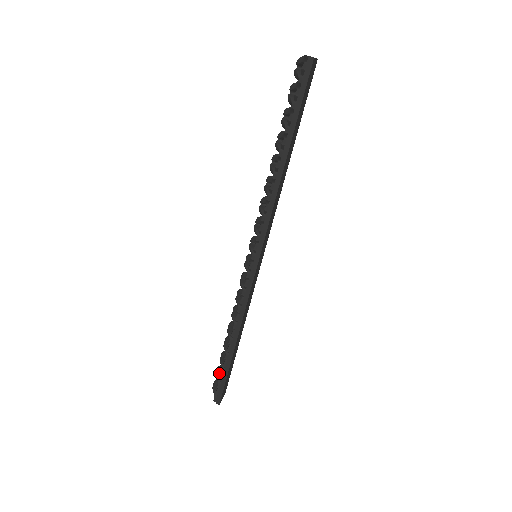
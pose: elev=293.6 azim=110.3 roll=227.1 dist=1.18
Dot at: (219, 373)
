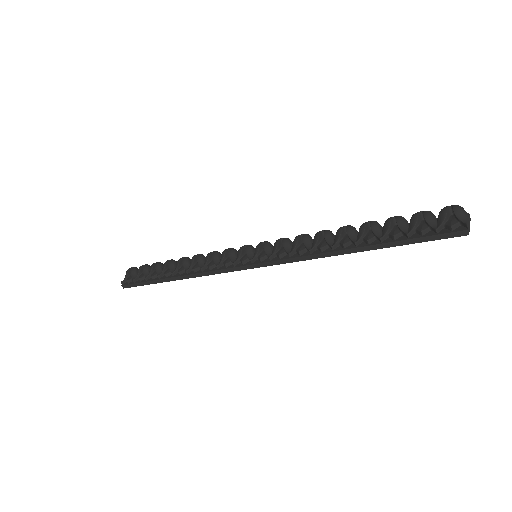
Dot at: (143, 269)
